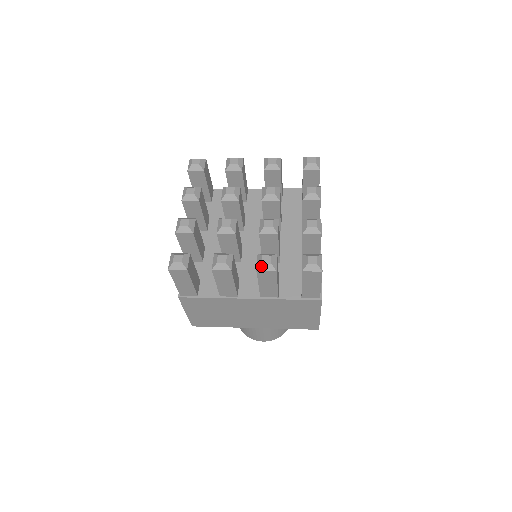
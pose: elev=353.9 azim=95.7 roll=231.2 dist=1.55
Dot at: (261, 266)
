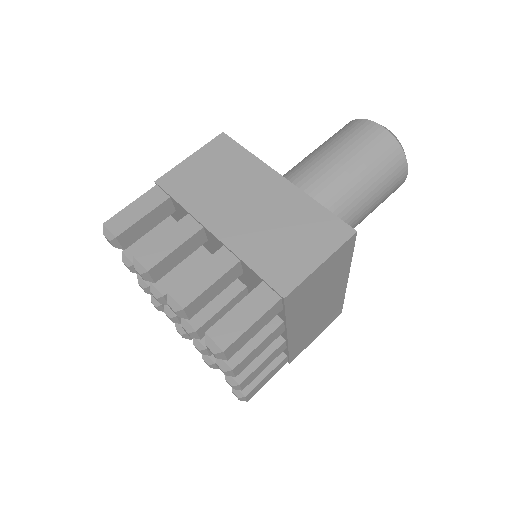
Dot at: occluded
